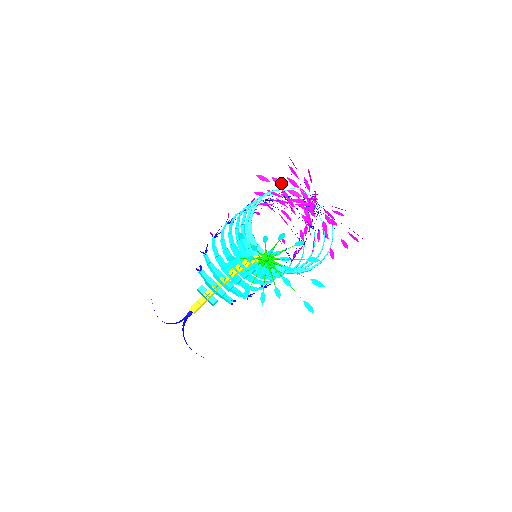
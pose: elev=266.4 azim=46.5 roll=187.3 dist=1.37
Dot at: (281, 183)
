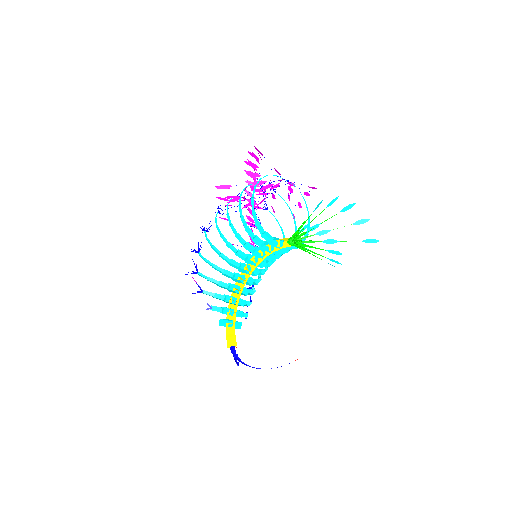
Dot at: occluded
